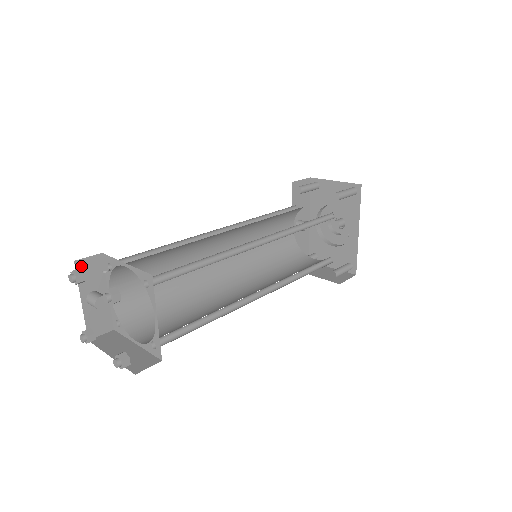
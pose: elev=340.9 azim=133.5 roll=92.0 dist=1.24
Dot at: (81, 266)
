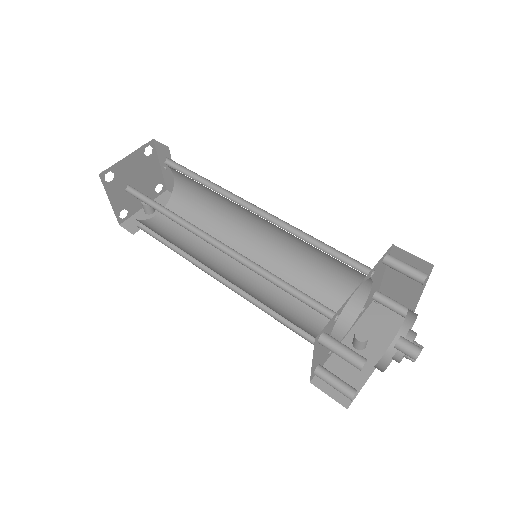
Dot at: (166, 195)
